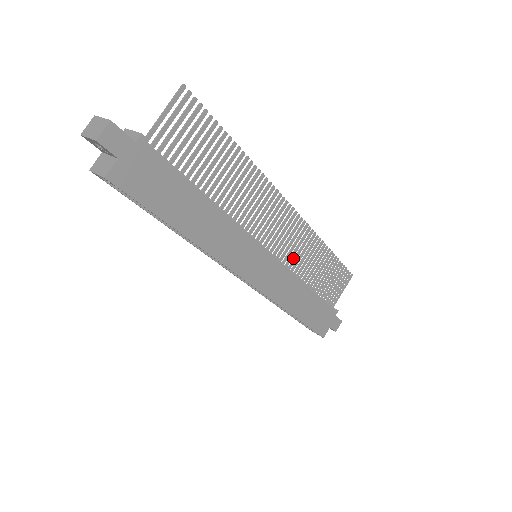
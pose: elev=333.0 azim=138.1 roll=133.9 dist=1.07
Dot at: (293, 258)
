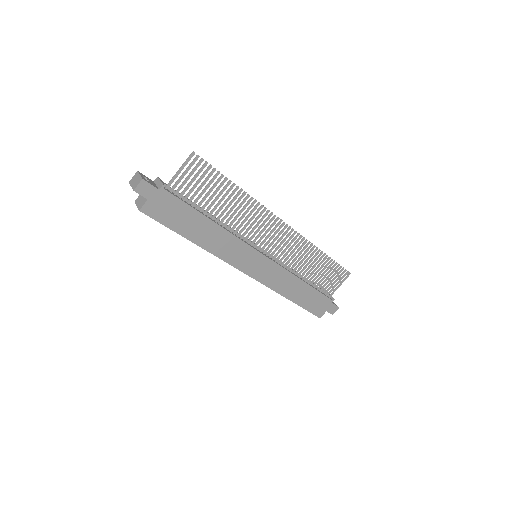
Dot at: (289, 259)
